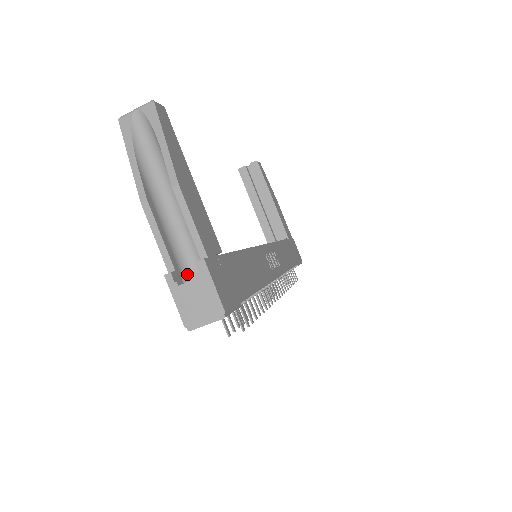
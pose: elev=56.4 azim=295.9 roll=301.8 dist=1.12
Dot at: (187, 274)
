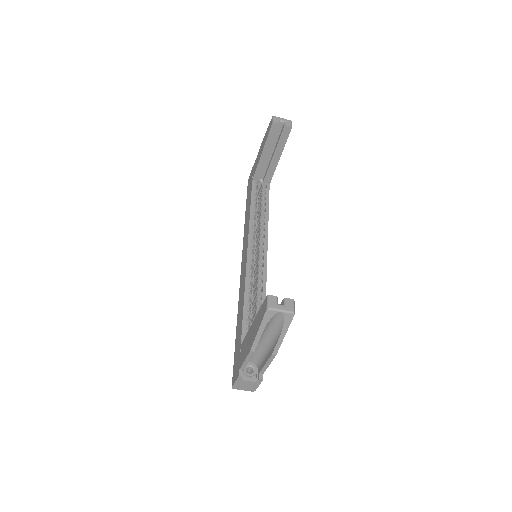
Dot at: occluded
